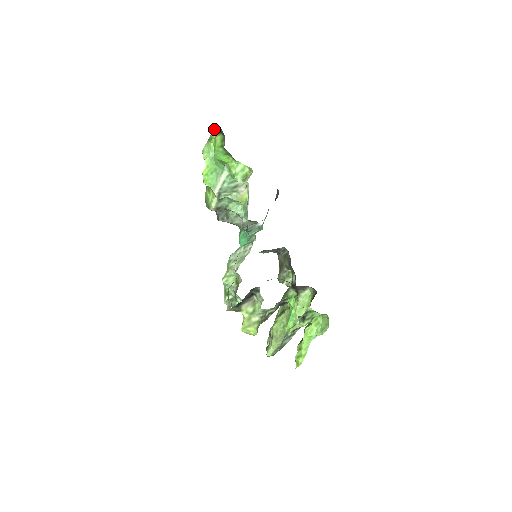
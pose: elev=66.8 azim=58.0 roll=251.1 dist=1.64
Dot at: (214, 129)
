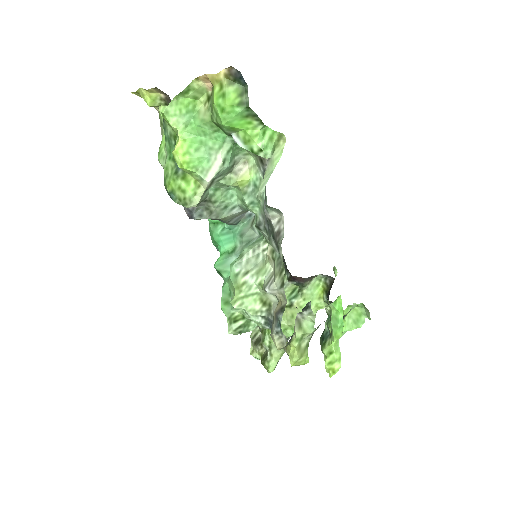
Dot at: (217, 75)
